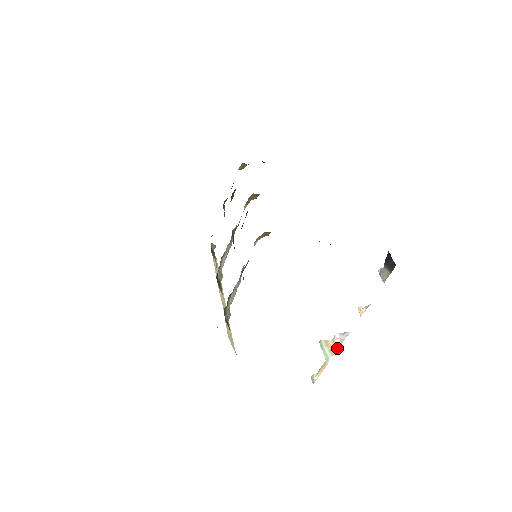
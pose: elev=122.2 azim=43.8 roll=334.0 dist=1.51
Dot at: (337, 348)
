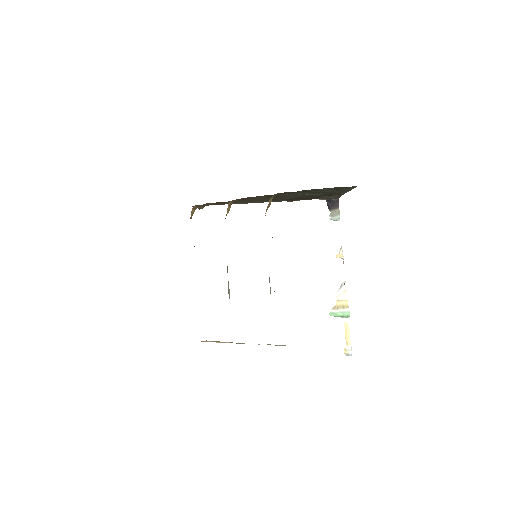
Dot at: (346, 299)
